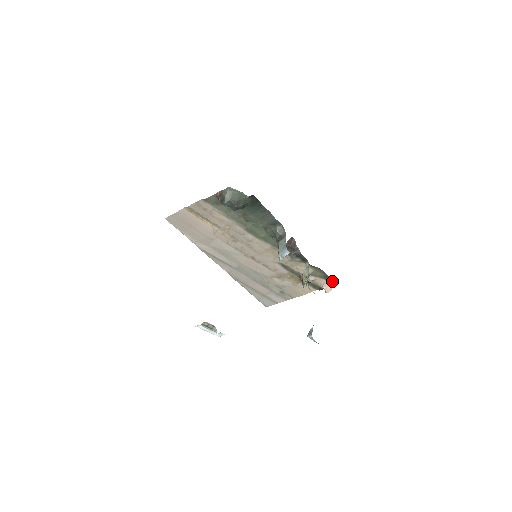
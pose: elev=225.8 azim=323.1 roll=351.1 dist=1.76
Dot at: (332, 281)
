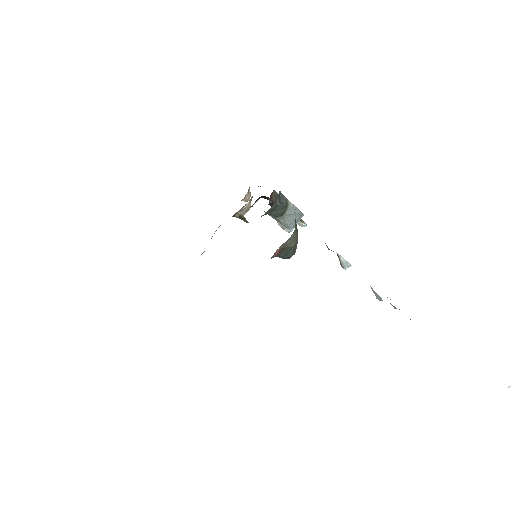
Dot at: occluded
